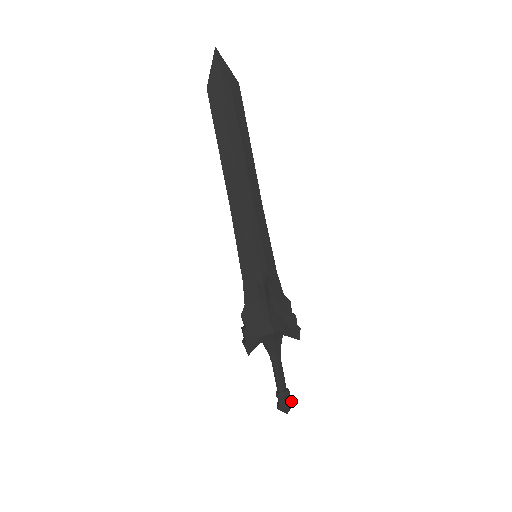
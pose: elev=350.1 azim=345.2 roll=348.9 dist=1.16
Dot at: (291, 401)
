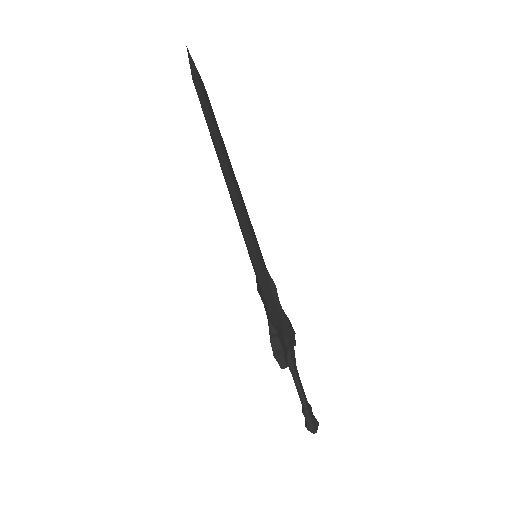
Dot at: occluded
